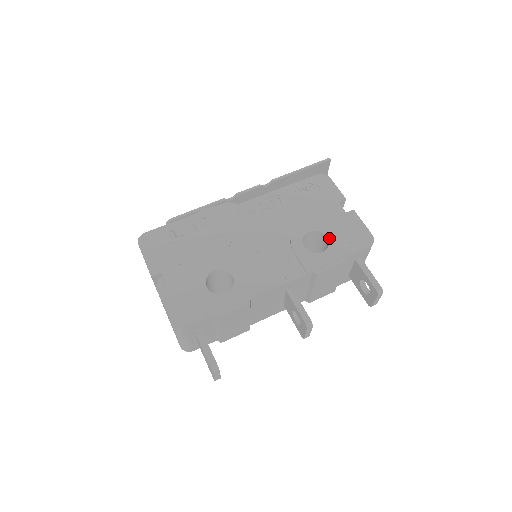
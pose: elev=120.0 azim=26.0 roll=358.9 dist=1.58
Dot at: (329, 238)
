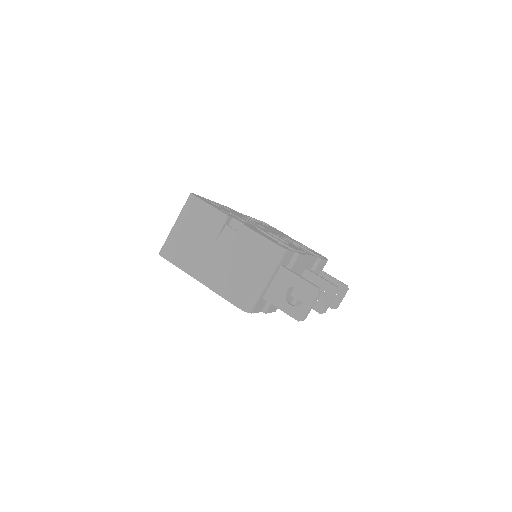
Dot at: (307, 247)
